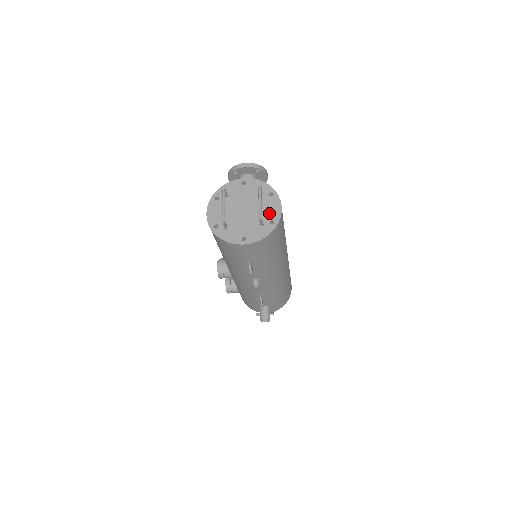
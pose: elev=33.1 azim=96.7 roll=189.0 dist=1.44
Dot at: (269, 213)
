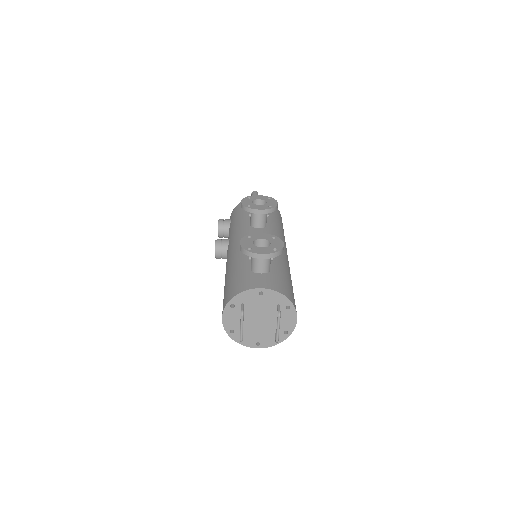
Dot at: (284, 325)
